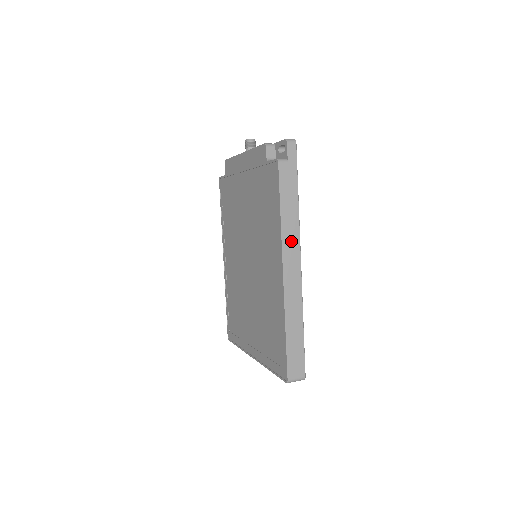
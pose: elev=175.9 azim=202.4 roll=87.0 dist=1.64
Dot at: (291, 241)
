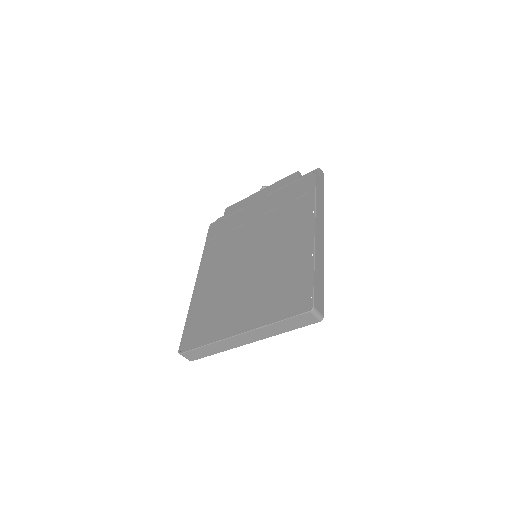
Dot at: (320, 216)
